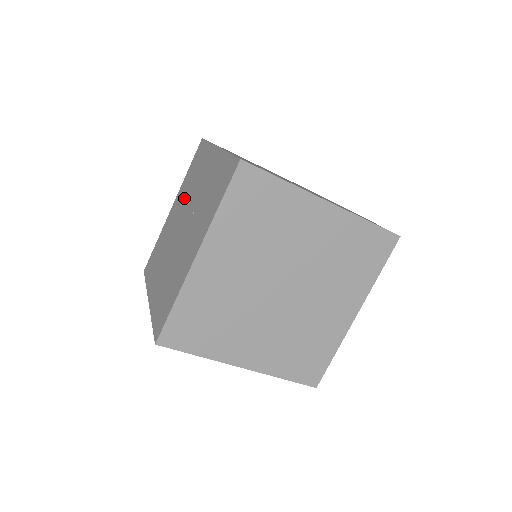
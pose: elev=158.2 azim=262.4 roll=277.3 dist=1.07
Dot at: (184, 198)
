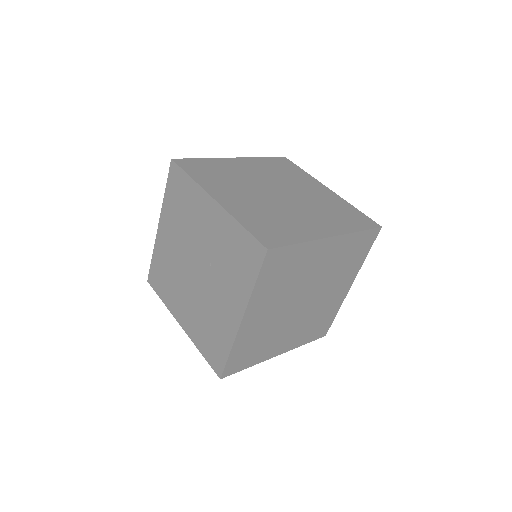
Dot at: (179, 230)
